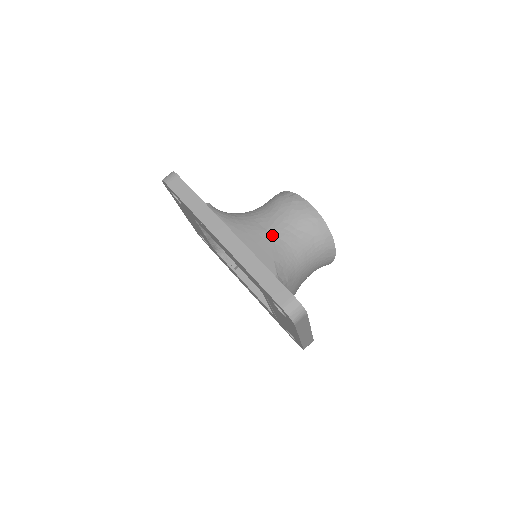
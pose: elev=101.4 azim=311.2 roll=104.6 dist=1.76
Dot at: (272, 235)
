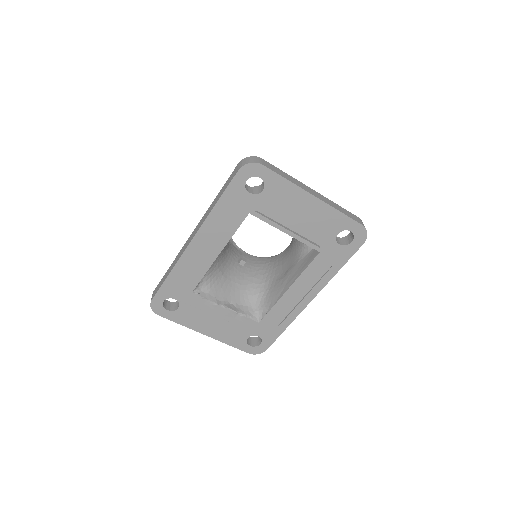
Dot at: occluded
